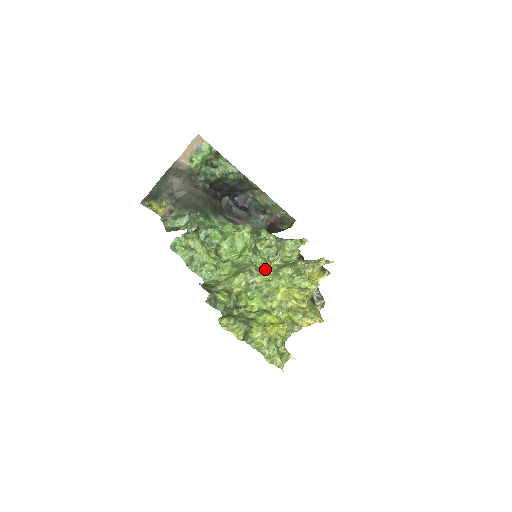
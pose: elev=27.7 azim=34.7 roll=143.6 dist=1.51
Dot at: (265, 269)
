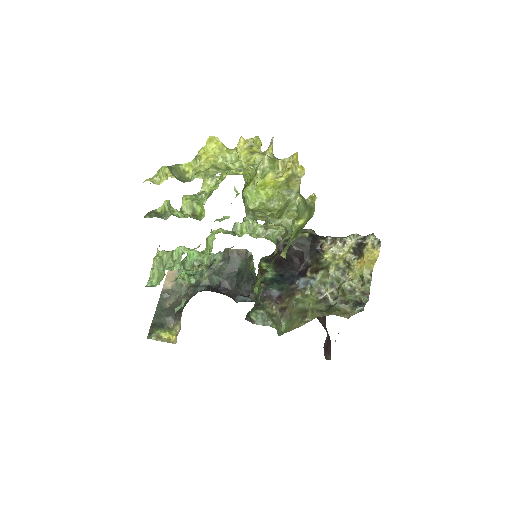
Dot at: occluded
